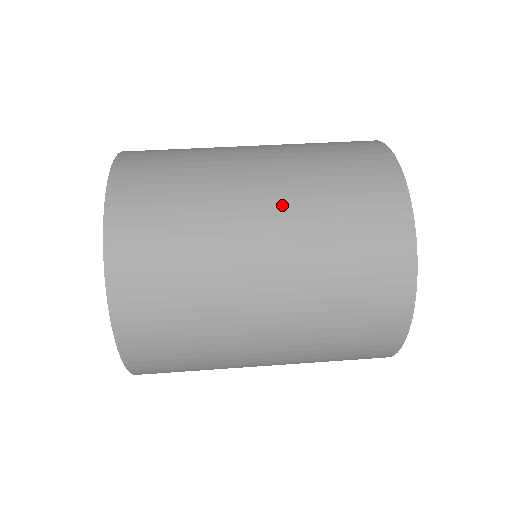
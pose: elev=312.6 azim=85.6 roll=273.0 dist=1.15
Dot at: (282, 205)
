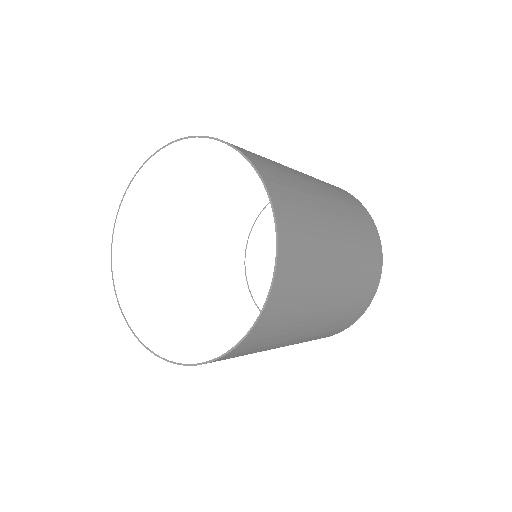
Dot at: occluded
